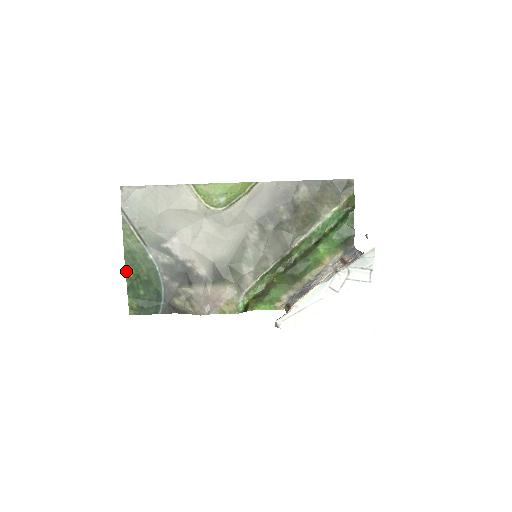
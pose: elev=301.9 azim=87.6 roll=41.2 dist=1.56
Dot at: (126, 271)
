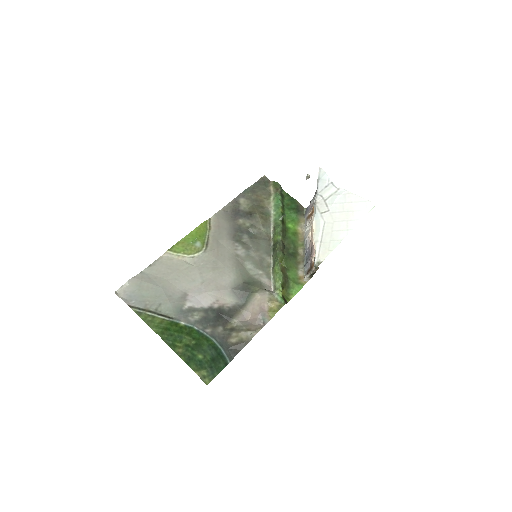
Dot at: (173, 350)
